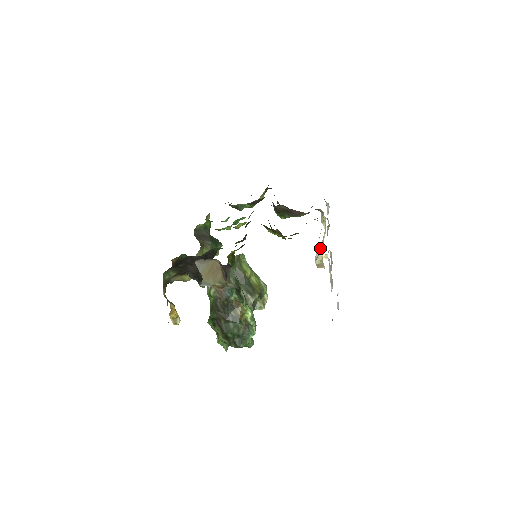
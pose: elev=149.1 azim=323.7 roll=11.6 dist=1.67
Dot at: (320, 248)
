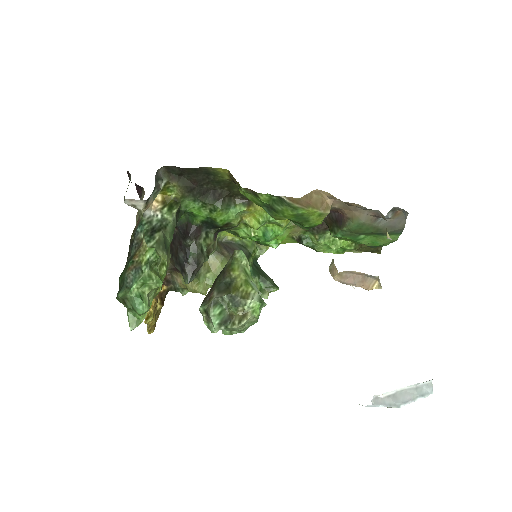
Dot at: occluded
